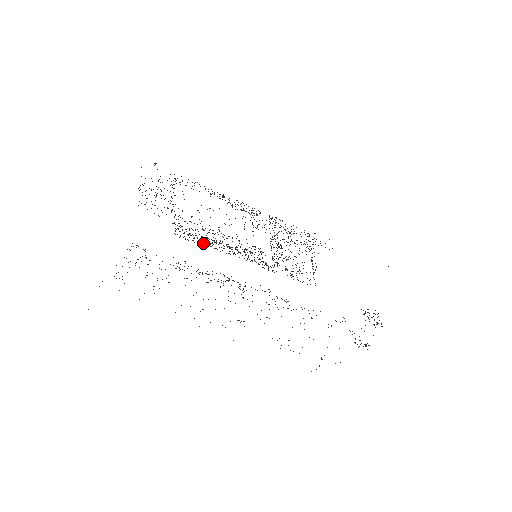
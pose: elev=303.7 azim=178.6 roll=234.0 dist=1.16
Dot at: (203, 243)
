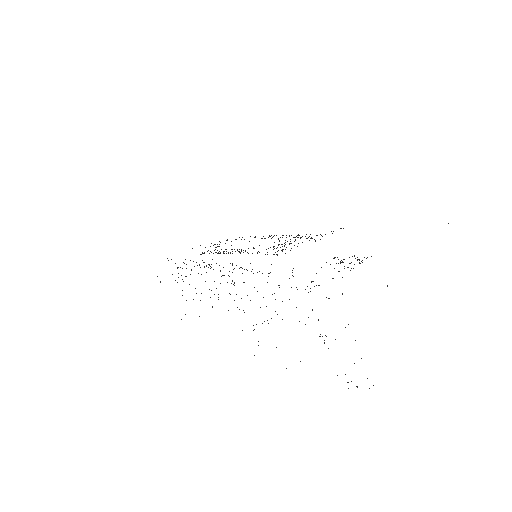
Dot at: occluded
